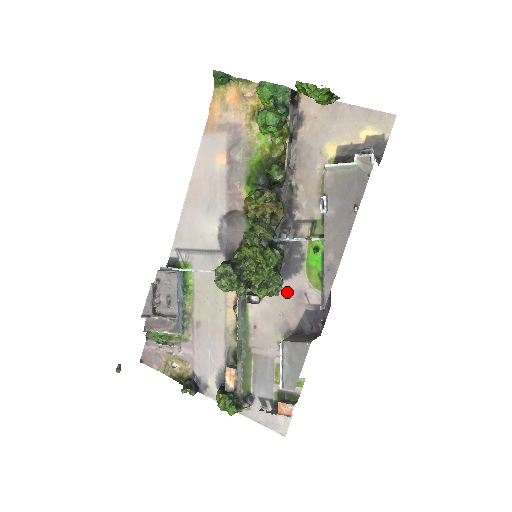
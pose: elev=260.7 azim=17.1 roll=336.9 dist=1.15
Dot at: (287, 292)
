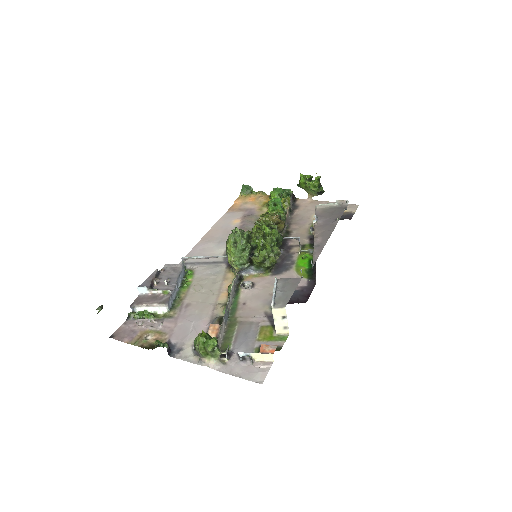
Dot at: occluded
